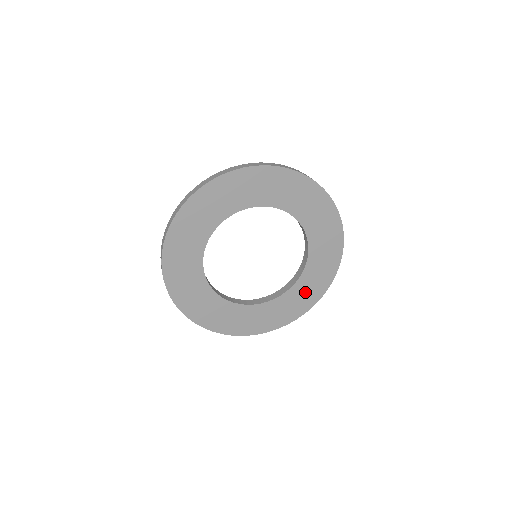
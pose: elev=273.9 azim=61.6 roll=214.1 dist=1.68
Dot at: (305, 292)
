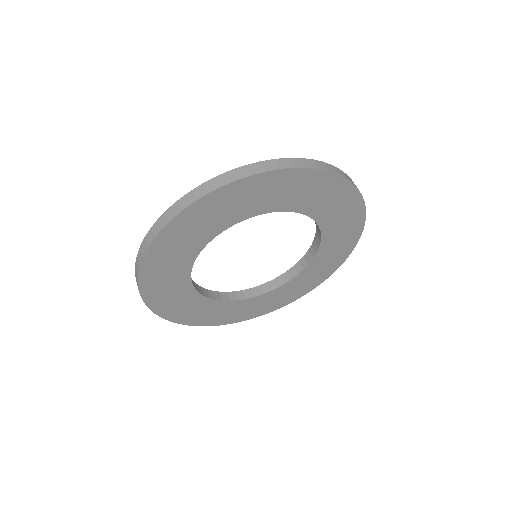
Dot at: (336, 247)
